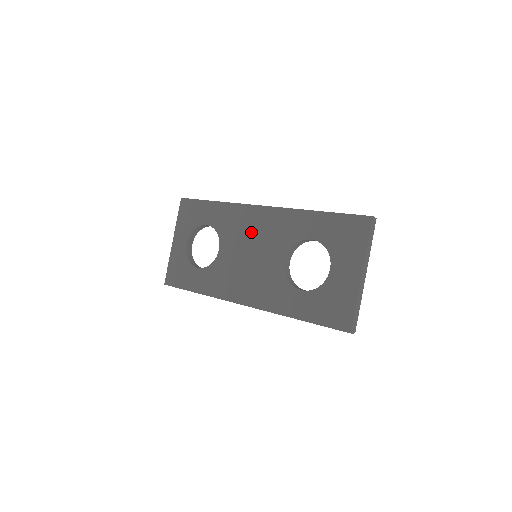
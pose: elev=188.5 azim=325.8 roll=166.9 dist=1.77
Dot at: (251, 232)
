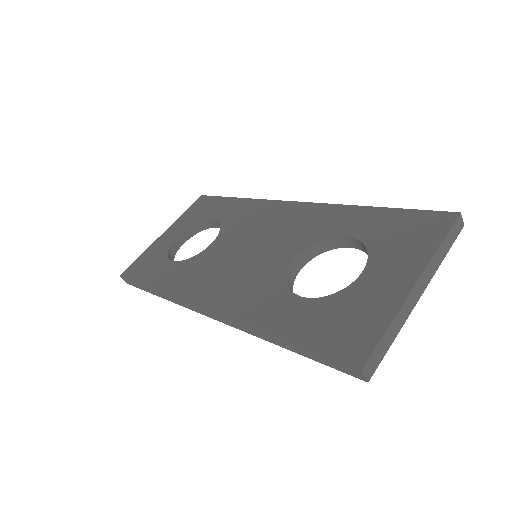
Dot at: (265, 226)
